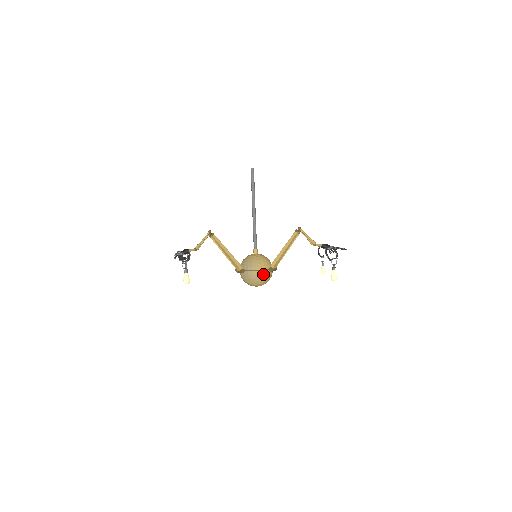
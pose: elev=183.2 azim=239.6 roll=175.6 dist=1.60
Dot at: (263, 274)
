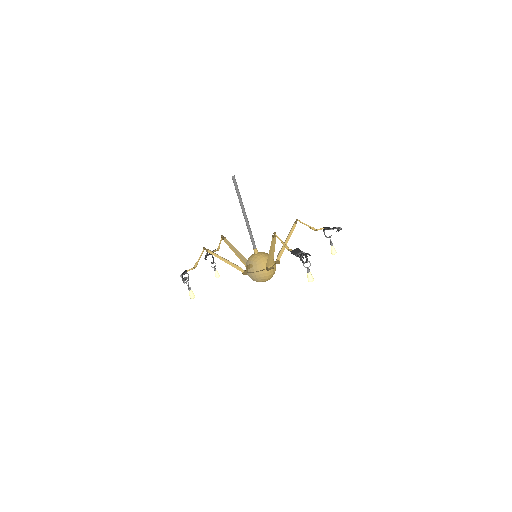
Dot at: (262, 274)
